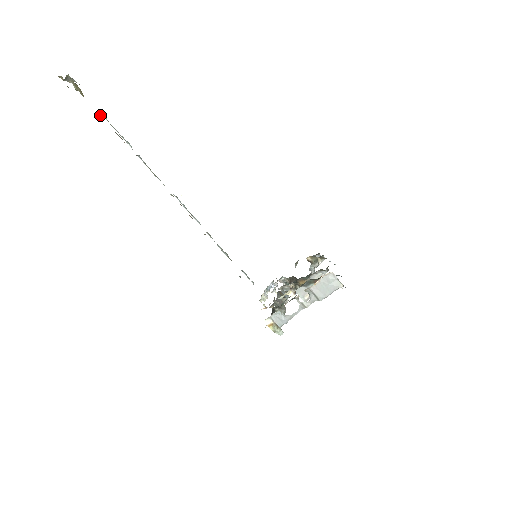
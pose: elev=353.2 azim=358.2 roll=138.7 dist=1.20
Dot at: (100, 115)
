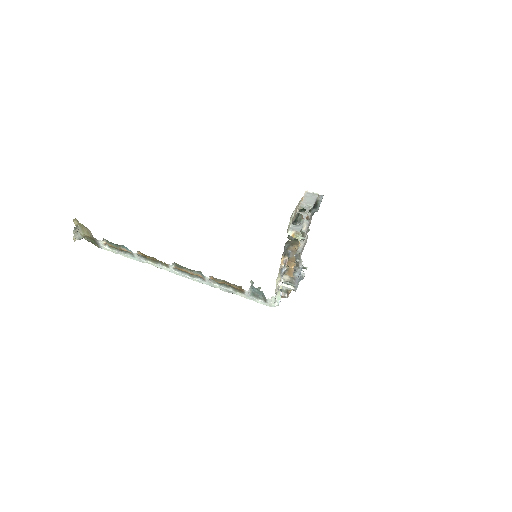
Dot at: (104, 242)
